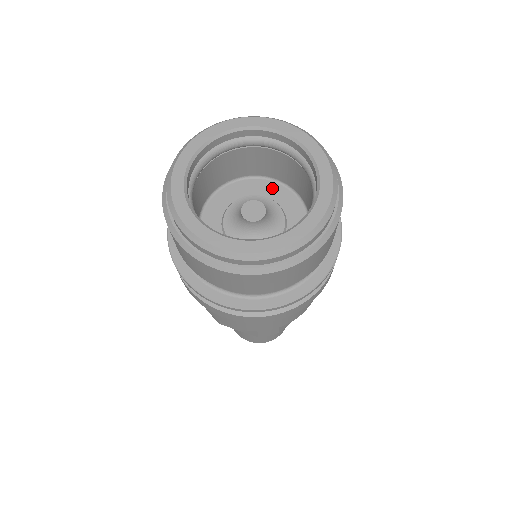
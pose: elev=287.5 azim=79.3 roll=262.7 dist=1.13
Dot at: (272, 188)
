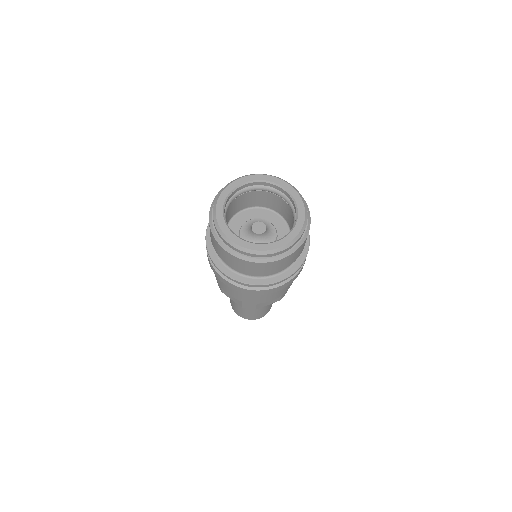
Dot at: (276, 218)
